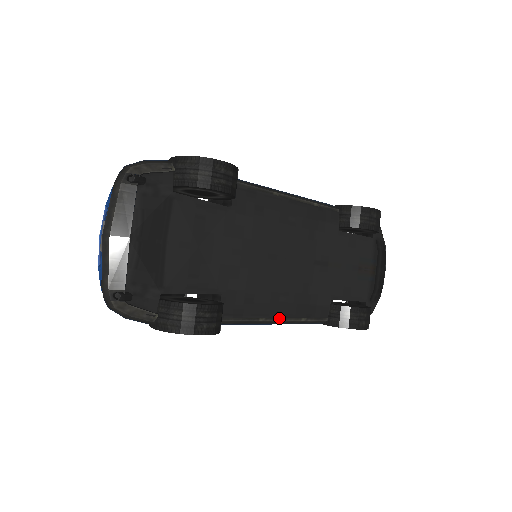
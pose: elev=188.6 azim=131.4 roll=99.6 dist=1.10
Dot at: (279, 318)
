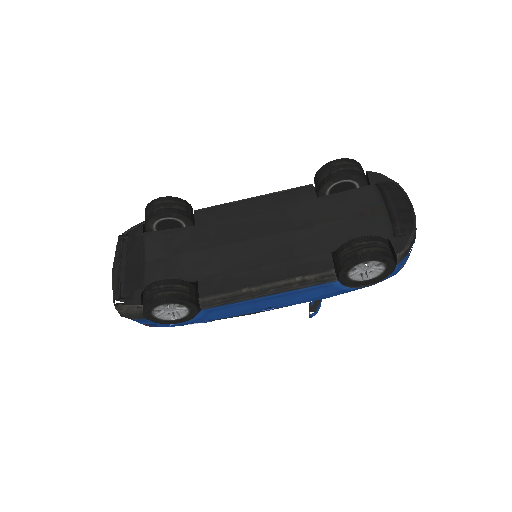
Dot at: (265, 284)
